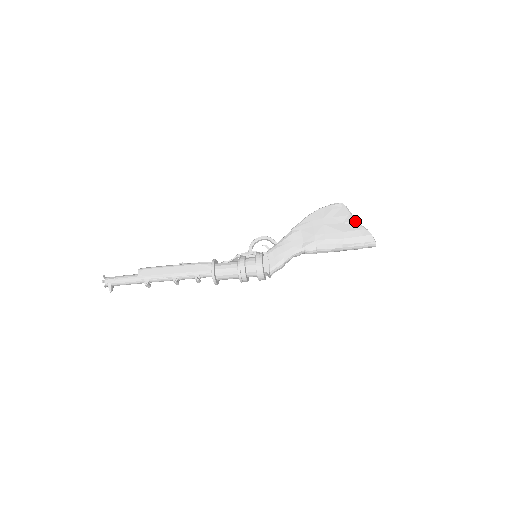
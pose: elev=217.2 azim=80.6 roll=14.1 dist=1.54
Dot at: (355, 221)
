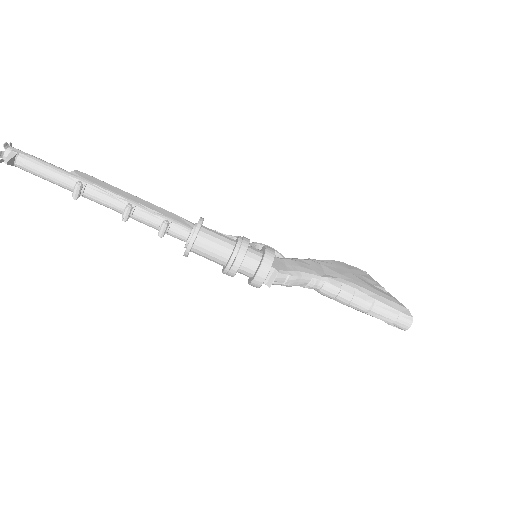
Dot at: occluded
